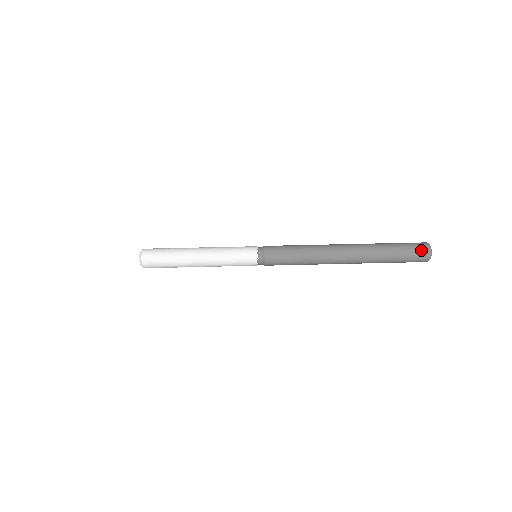
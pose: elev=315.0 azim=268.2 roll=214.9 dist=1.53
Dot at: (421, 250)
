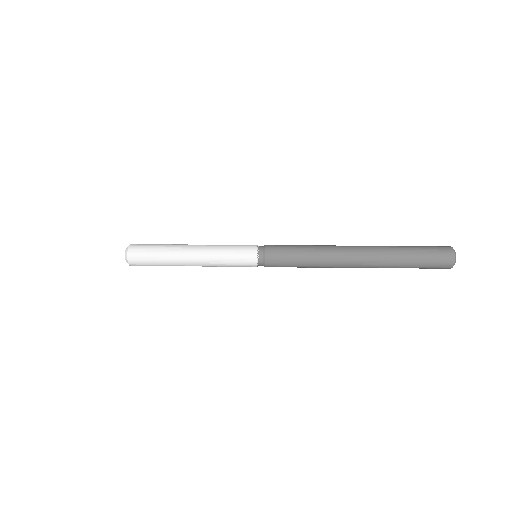
Dot at: (443, 264)
